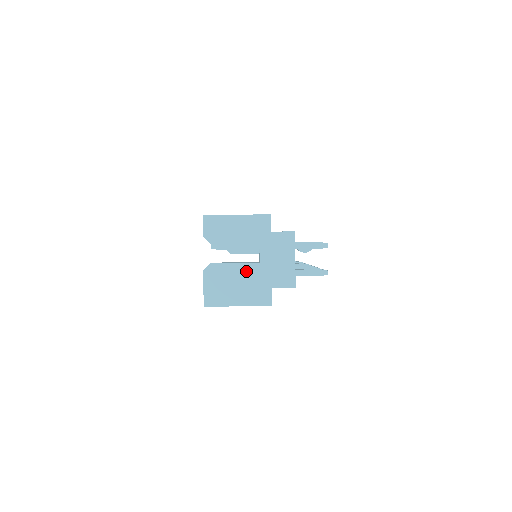
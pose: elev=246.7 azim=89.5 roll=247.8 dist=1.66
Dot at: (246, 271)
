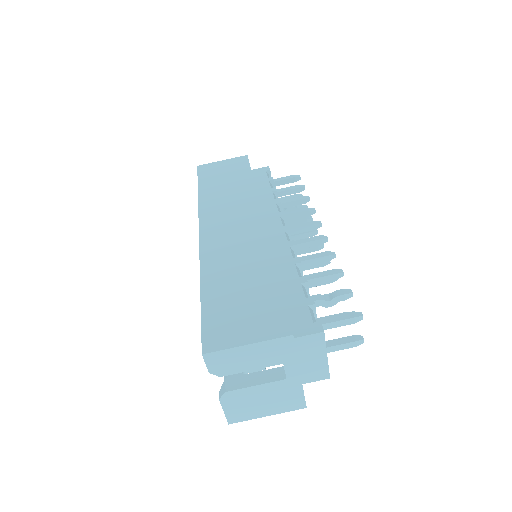
Dot at: (271, 389)
